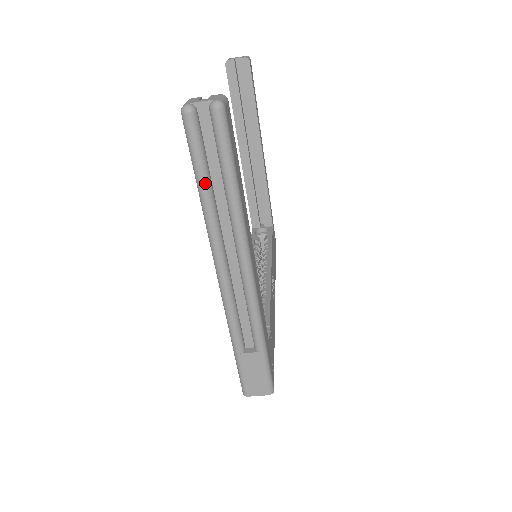
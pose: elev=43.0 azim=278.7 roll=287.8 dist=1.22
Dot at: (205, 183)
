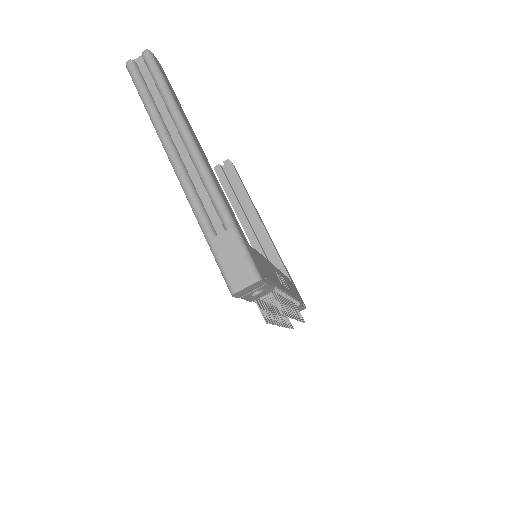
Dot at: (148, 99)
